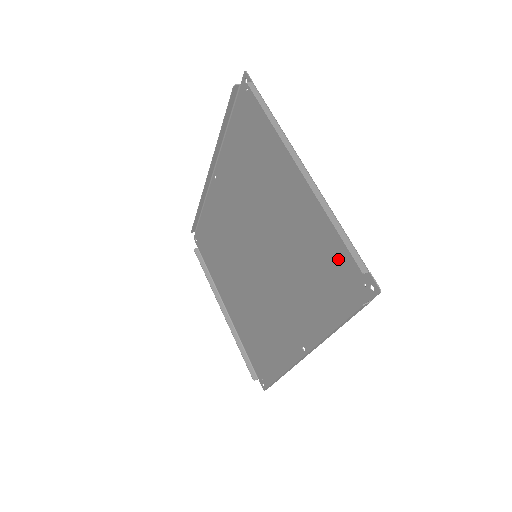
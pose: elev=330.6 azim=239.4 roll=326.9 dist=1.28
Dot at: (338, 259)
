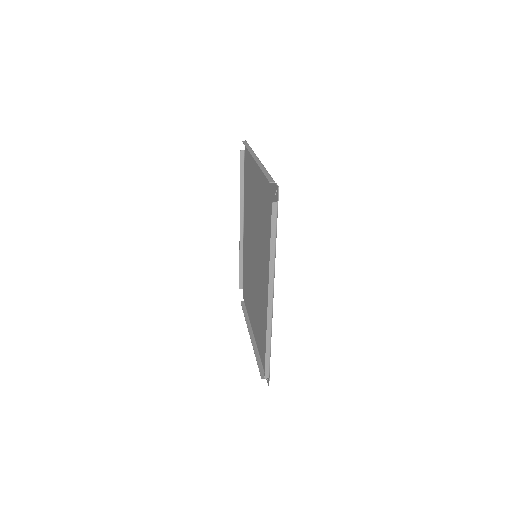
Dot at: (269, 195)
